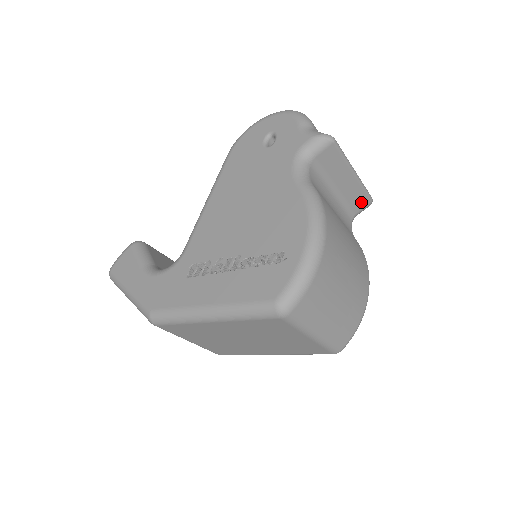
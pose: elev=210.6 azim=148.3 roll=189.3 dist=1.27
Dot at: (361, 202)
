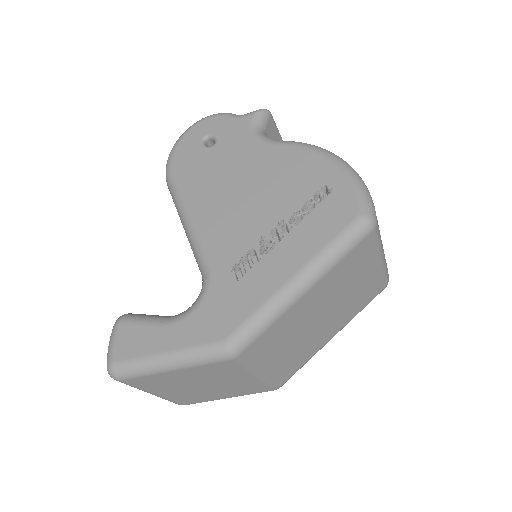
Dot at: occluded
